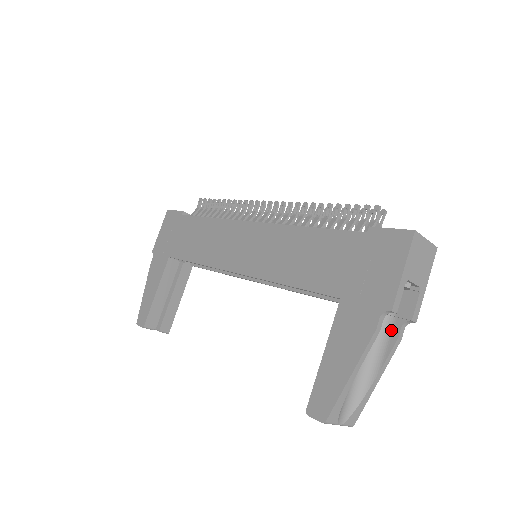
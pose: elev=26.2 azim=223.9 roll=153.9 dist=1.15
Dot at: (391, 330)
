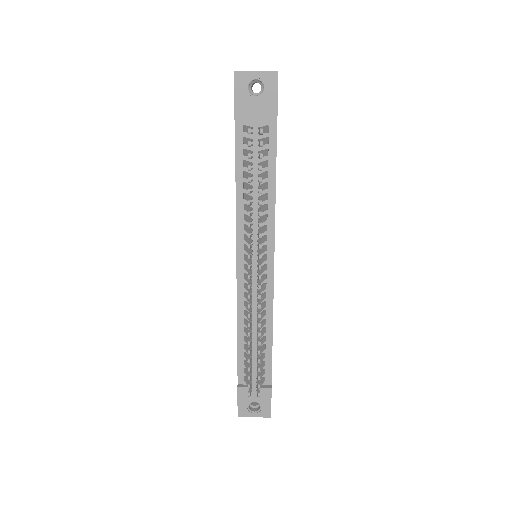
Dot at: occluded
